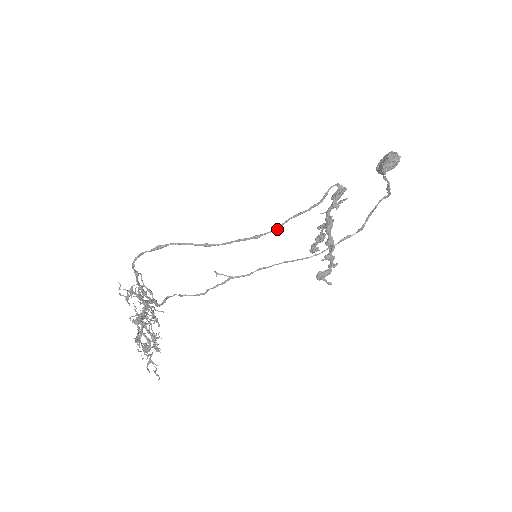
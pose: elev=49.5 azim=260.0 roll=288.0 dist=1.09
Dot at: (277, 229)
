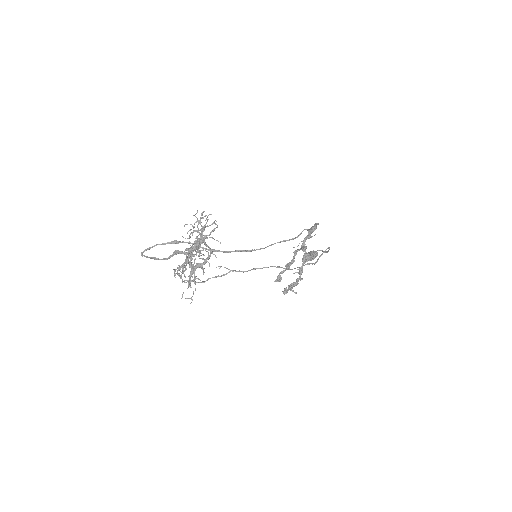
Dot at: occluded
